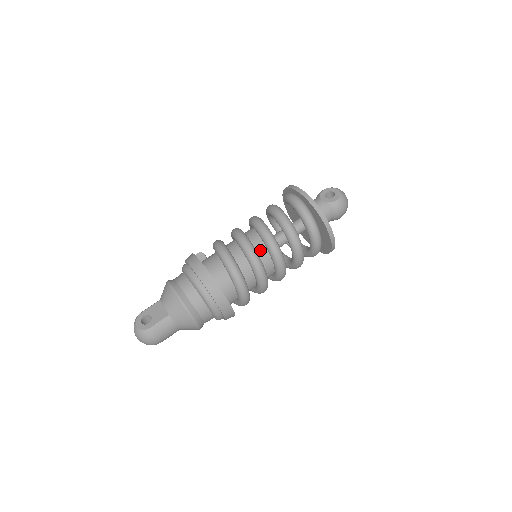
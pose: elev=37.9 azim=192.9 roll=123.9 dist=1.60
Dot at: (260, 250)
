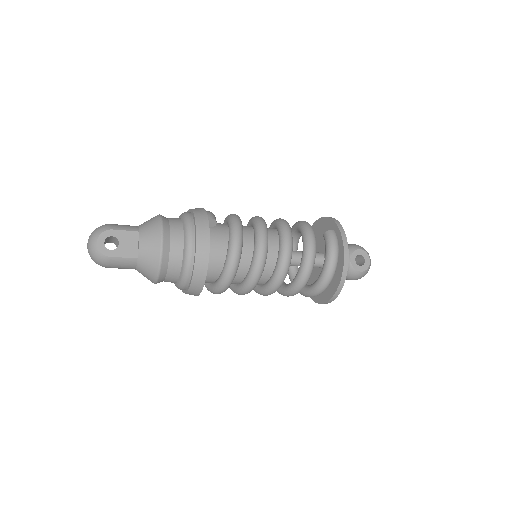
Dot at: (266, 269)
